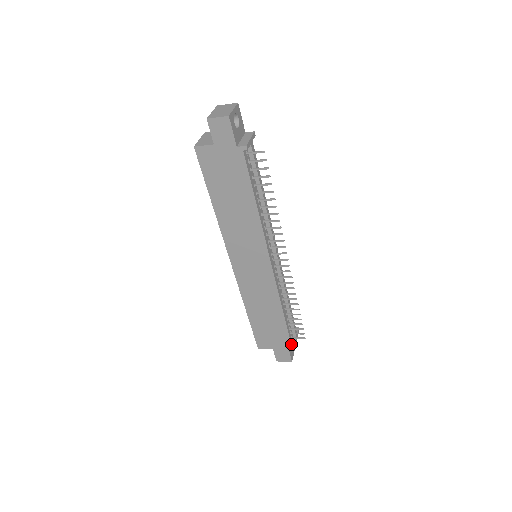
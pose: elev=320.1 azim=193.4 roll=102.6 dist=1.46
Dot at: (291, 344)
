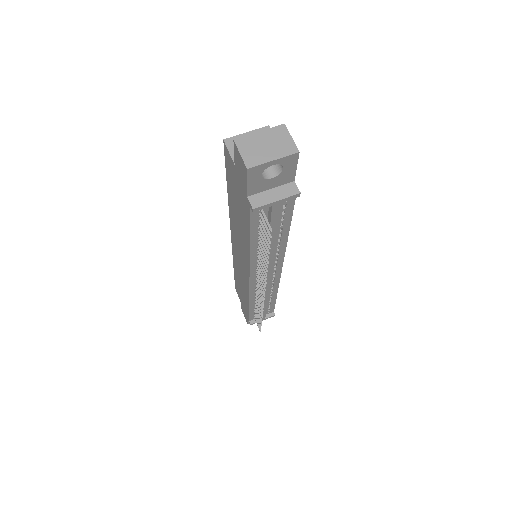
Dot at: (249, 320)
